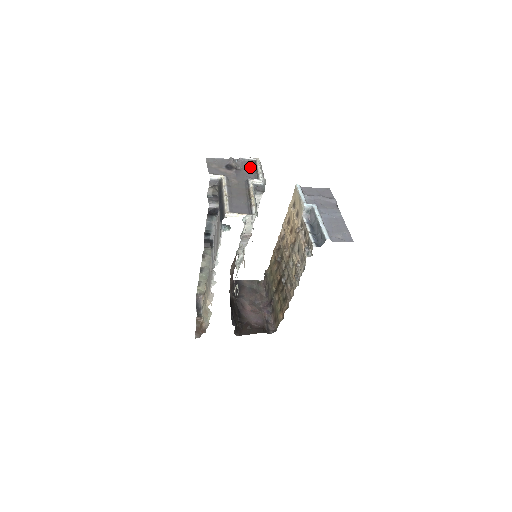
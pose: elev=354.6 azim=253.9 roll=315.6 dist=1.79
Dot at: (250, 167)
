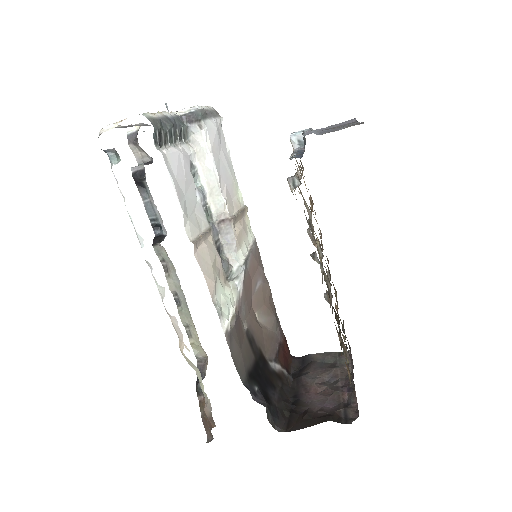
Dot at: occluded
